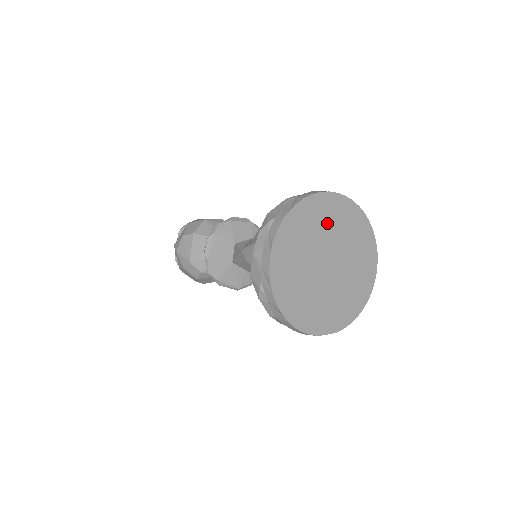
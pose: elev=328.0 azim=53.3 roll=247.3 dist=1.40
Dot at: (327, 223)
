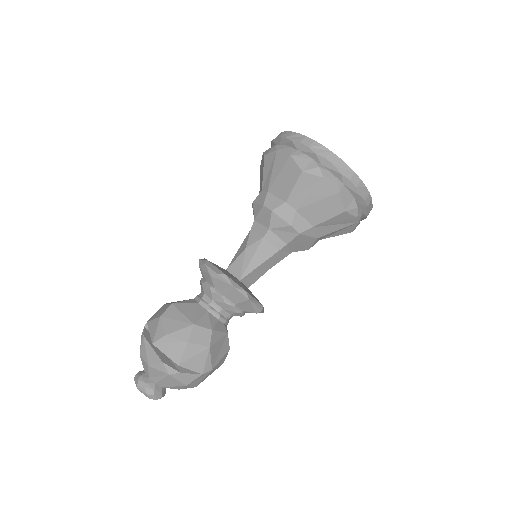
Dot at: occluded
